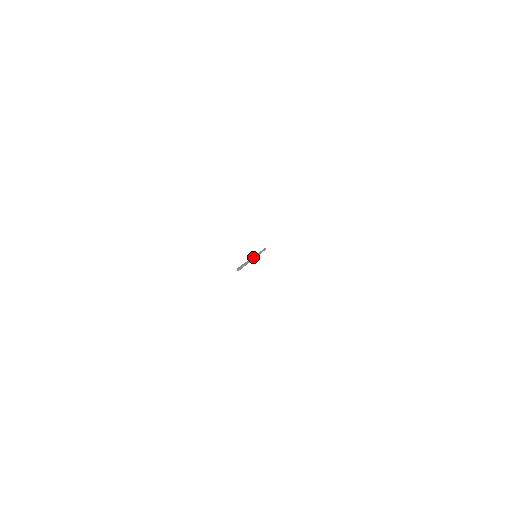
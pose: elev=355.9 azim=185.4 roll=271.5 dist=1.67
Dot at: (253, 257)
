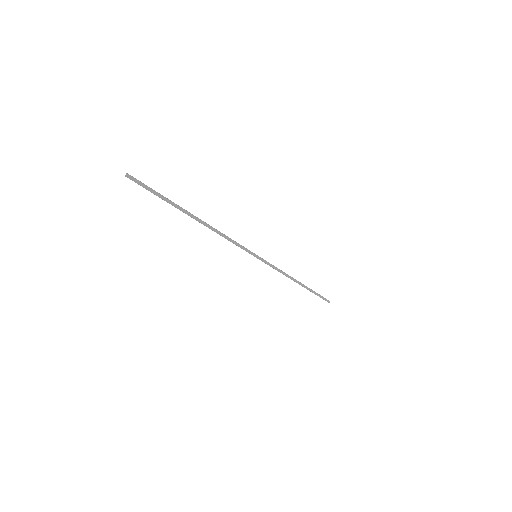
Dot at: occluded
